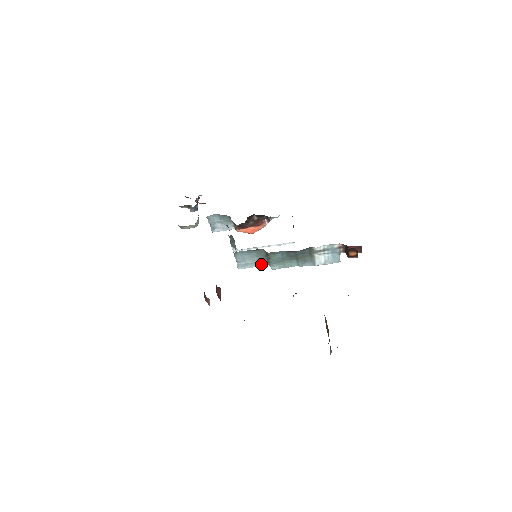
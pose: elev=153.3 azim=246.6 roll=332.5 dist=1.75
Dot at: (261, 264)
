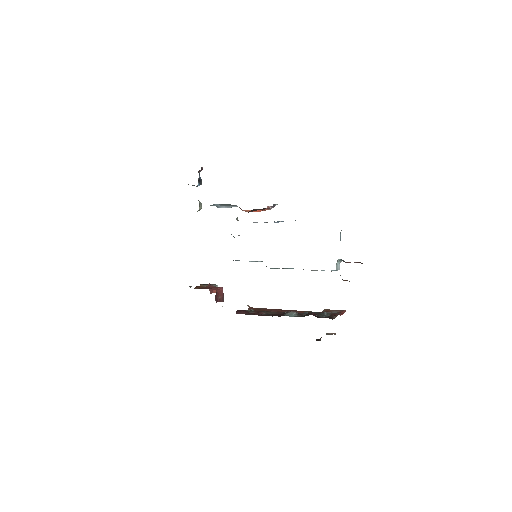
Dot at: occluded
